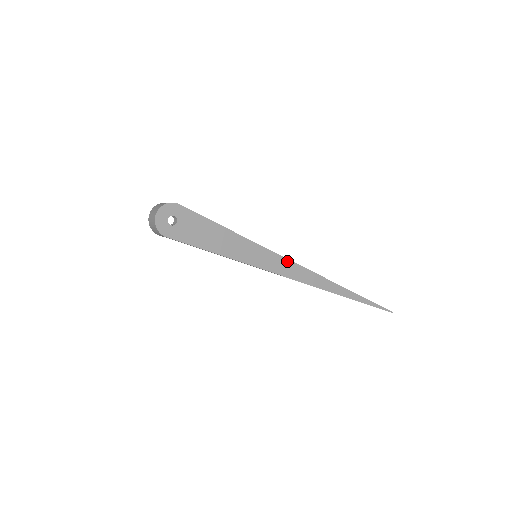
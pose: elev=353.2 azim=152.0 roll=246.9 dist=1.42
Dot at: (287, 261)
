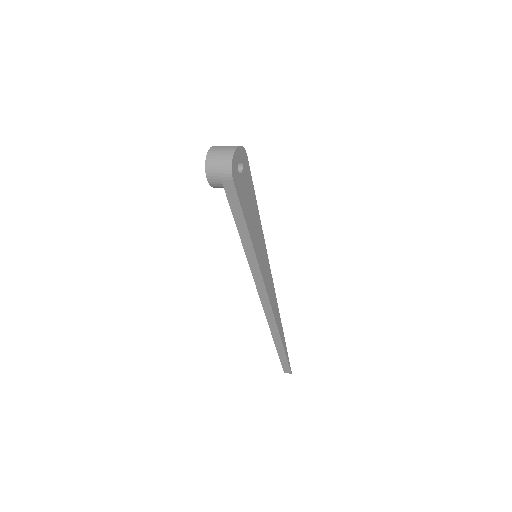
Dot at: (271, 276)
